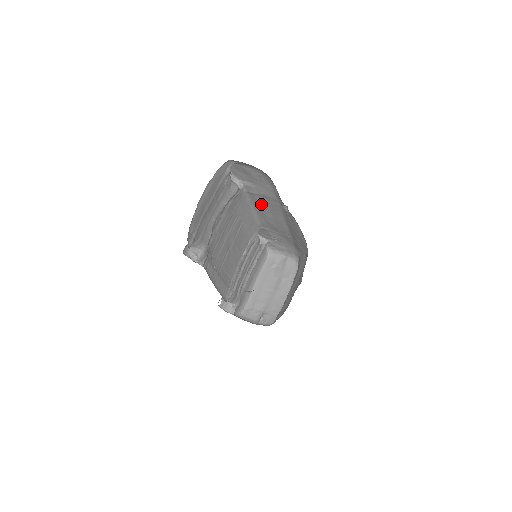
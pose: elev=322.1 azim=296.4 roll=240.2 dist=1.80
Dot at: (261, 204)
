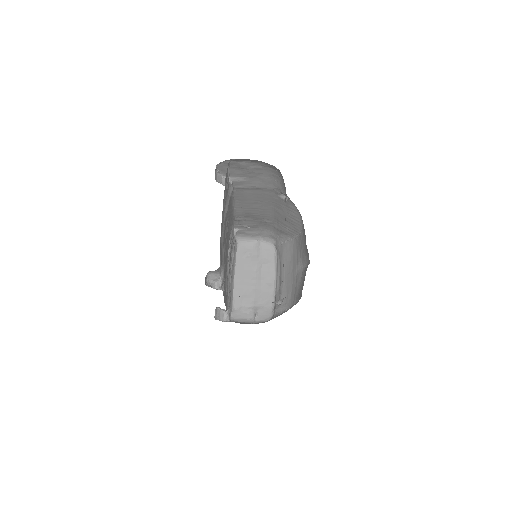
Dot at: (247, 197)
